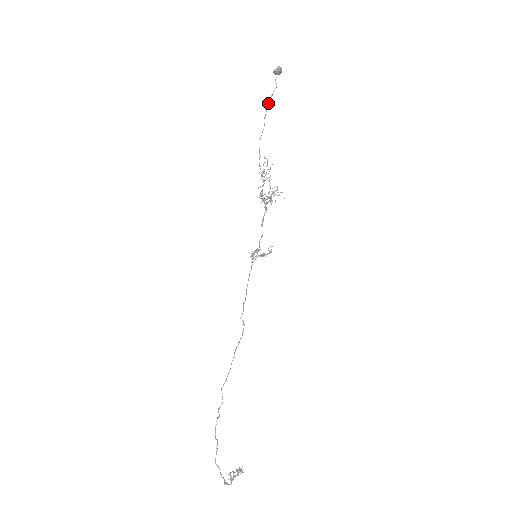
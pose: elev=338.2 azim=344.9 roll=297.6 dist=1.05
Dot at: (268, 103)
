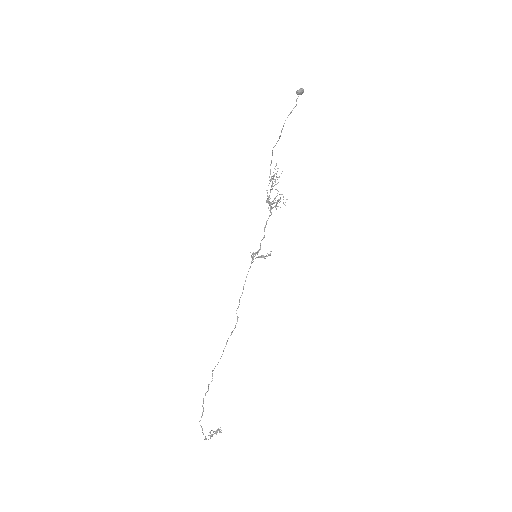
Dot at: occluded
